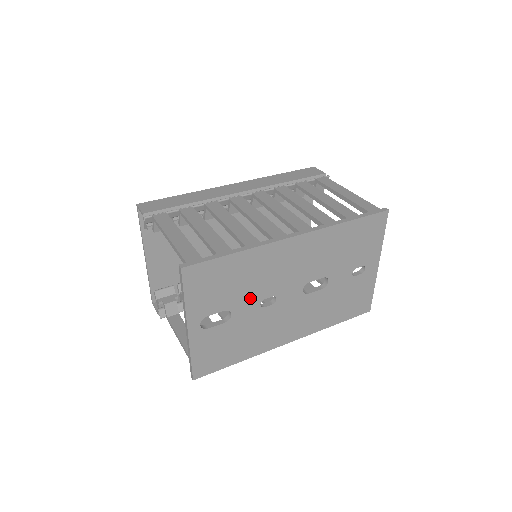
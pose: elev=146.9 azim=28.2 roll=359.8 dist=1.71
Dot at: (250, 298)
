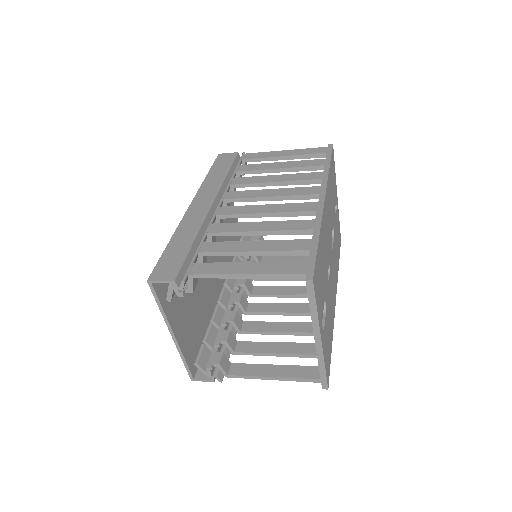
Dot at: (326, 278)
